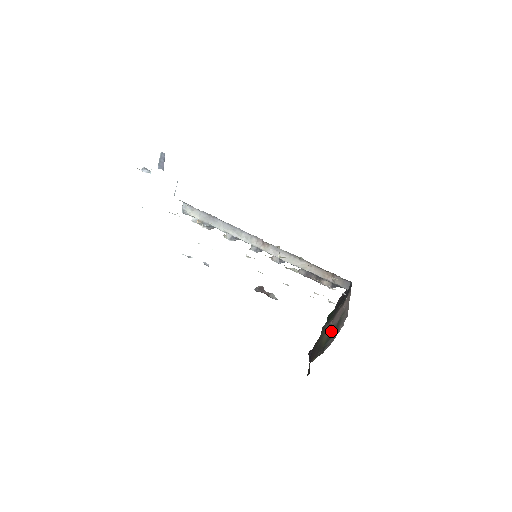
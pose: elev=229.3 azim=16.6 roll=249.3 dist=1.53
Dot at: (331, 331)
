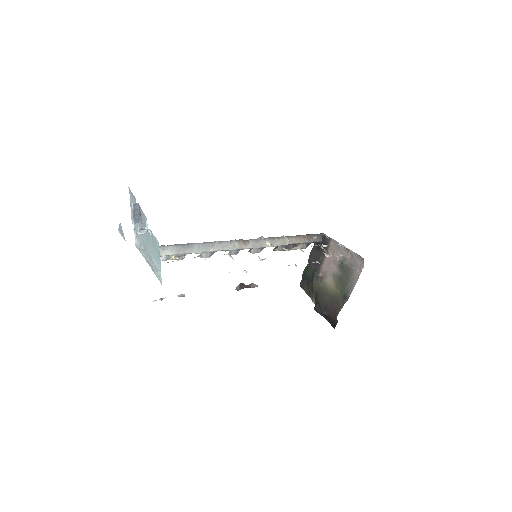
Dot at: (338, 280)
